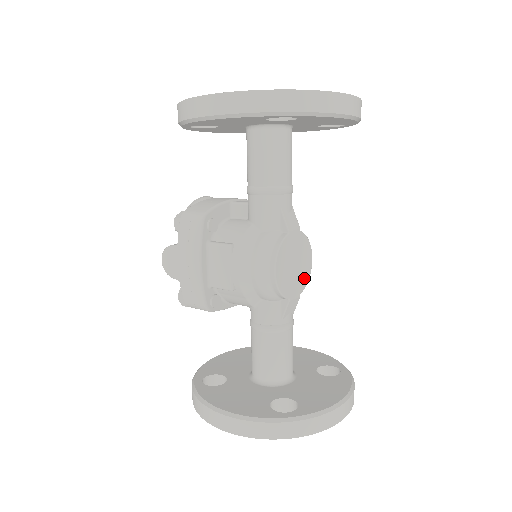
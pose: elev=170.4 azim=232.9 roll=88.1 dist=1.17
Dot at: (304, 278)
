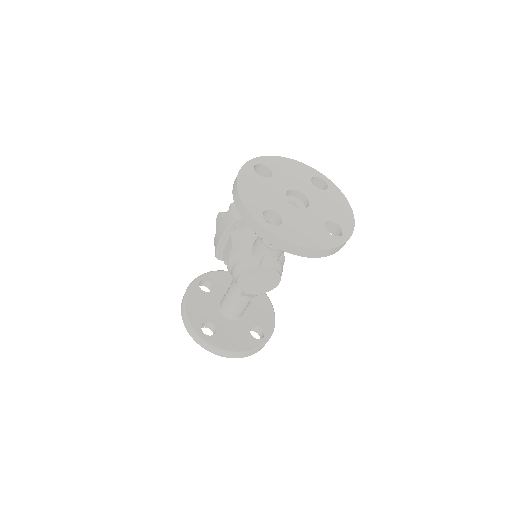
Dot at: (265, 289)
